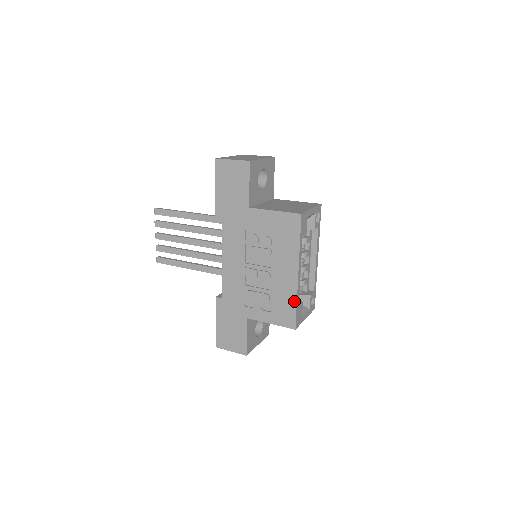
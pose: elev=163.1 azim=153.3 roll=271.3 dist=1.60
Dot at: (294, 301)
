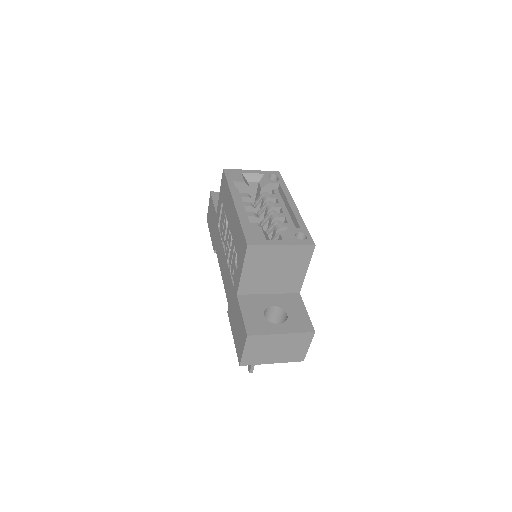
Dot at: (239, 225)
